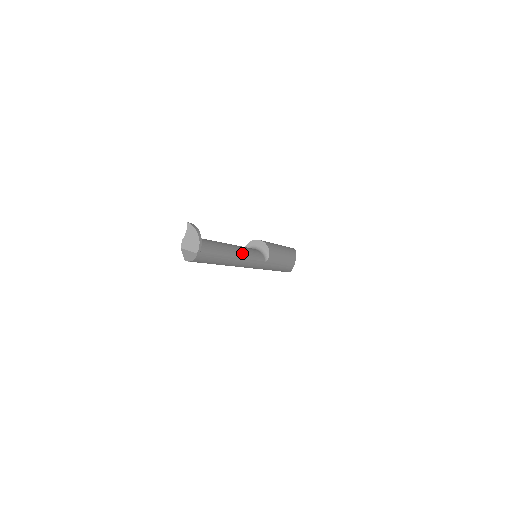
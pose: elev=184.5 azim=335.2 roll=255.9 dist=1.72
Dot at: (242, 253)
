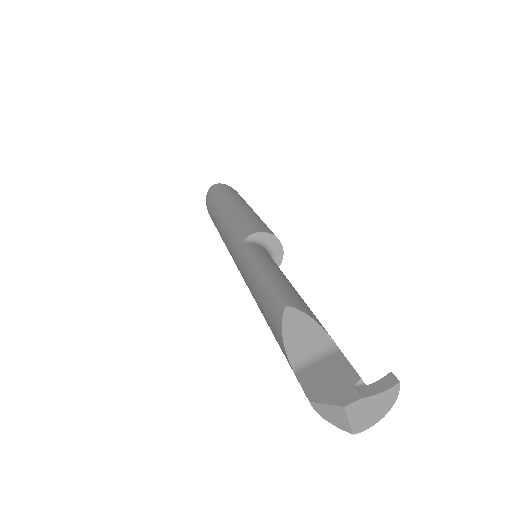
Dot at: occluded
